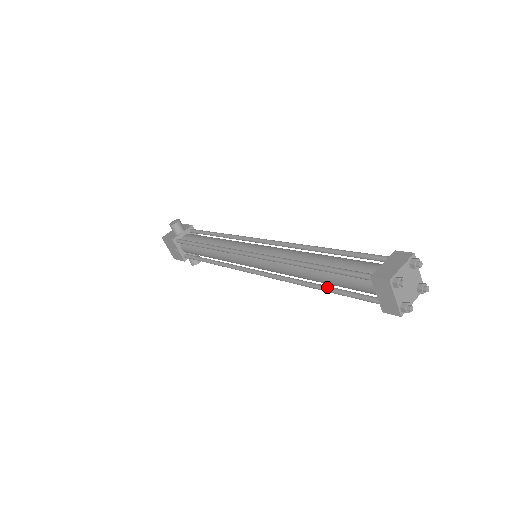
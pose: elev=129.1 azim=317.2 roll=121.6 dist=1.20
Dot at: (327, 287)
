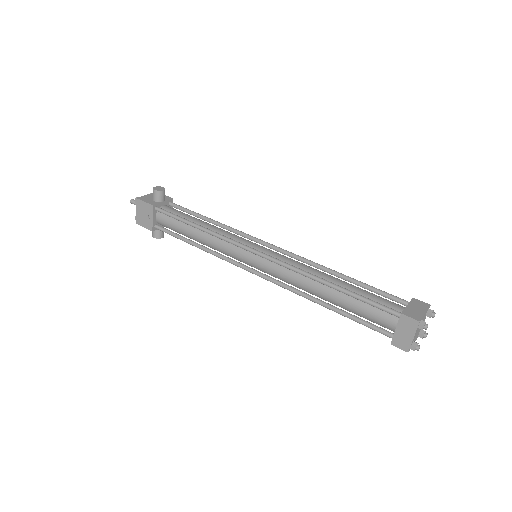
Dot at: (338, 308)
